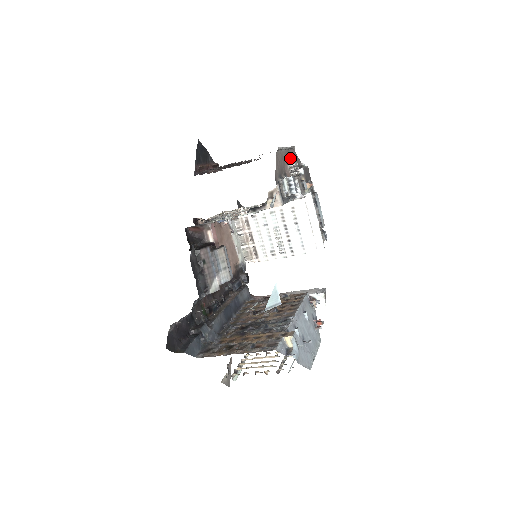
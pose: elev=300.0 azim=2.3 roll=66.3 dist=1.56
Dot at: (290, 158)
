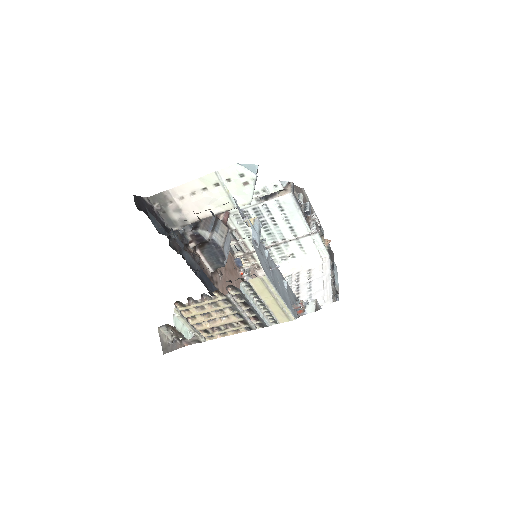
Dot at: occluded
